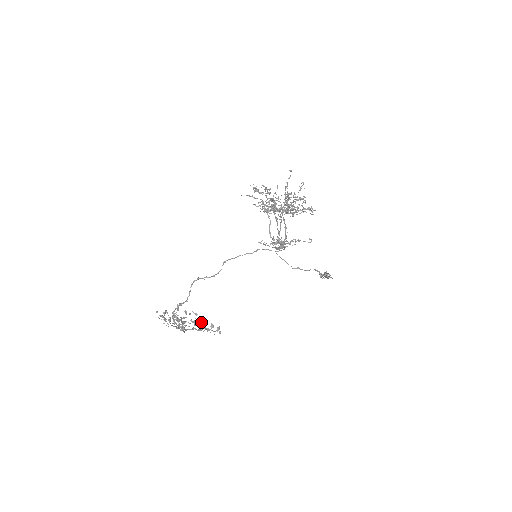
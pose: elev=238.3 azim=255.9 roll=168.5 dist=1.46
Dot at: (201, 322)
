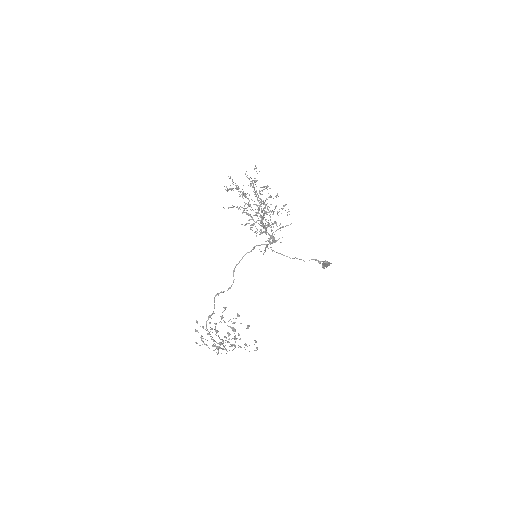
Dot at: (225, 308)
